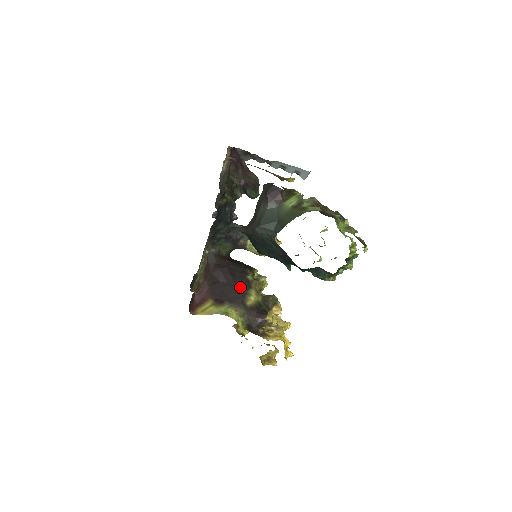
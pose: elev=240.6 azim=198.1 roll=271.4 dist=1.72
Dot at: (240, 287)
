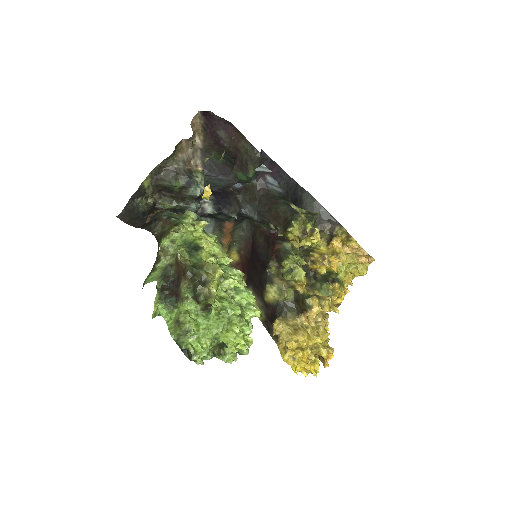
Dot at: (260, 278)
